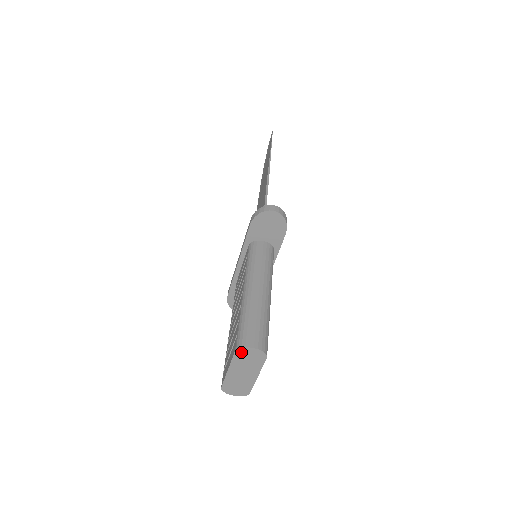
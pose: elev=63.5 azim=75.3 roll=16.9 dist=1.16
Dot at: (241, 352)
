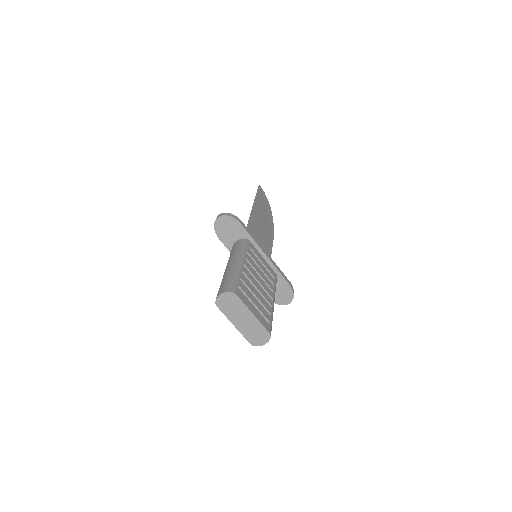
Dot at: (220, 304)
